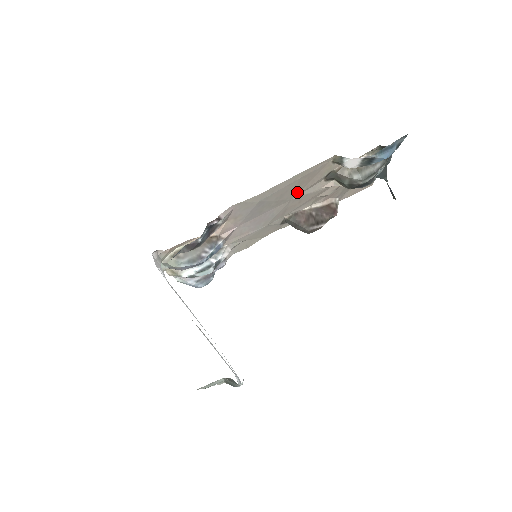
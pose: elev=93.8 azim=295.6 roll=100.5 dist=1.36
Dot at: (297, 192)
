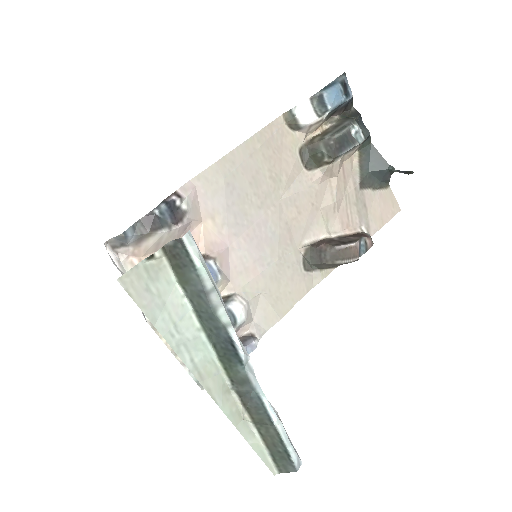
Dot at: (278, 184)
